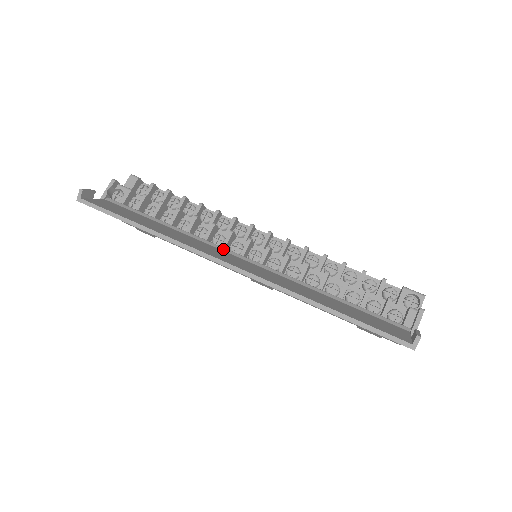
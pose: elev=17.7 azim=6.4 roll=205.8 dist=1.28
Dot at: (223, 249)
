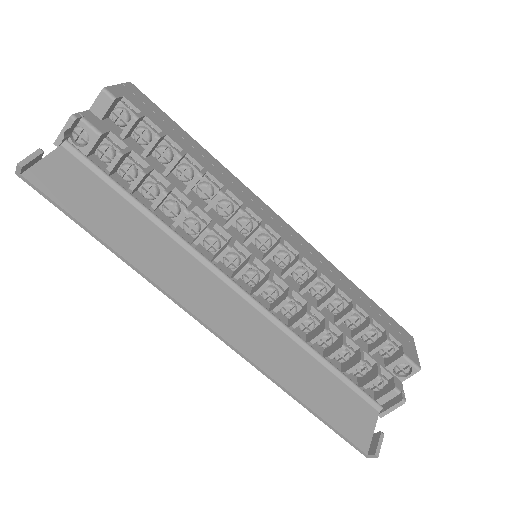
Dot at: (212, 269)
